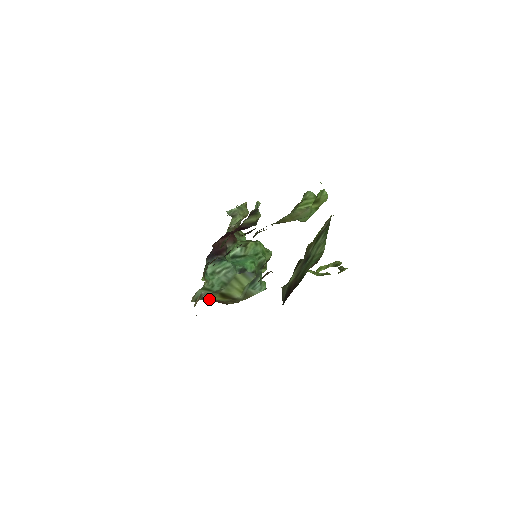
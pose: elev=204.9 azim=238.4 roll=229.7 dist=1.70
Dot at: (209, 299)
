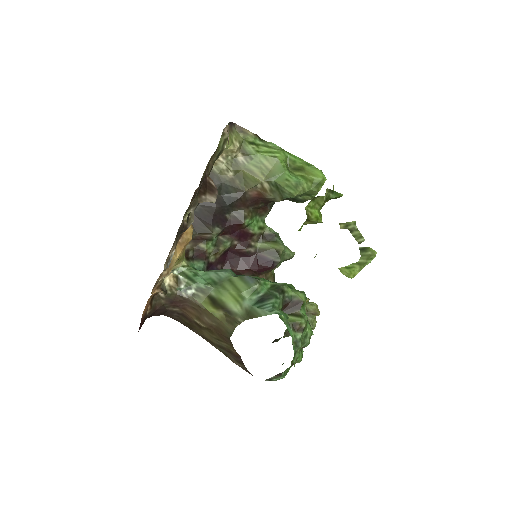
Dot at: (202, 316)
